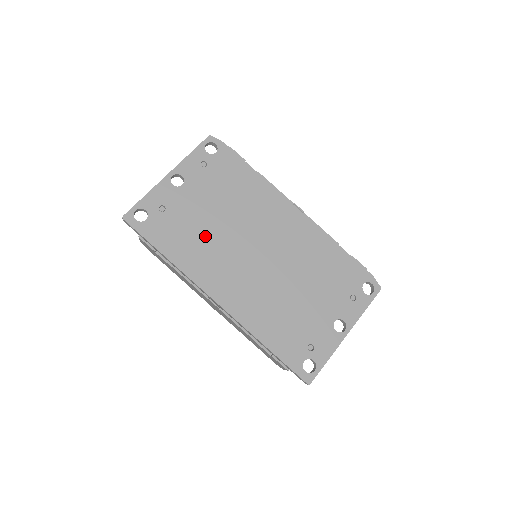
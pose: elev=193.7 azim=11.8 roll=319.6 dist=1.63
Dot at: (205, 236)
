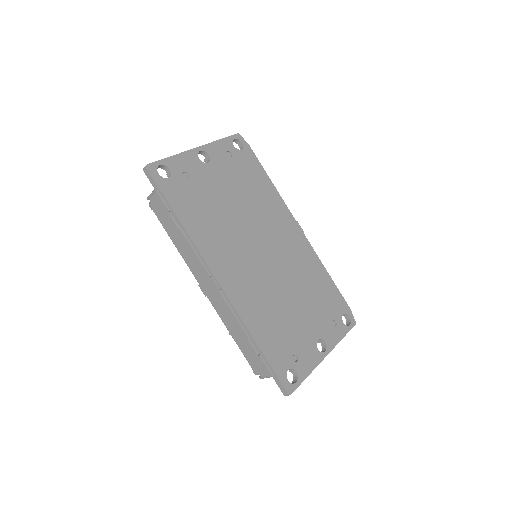
Dot at: (219, 217)
